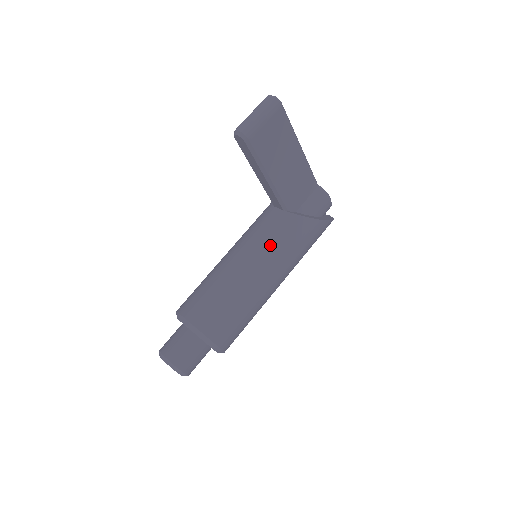
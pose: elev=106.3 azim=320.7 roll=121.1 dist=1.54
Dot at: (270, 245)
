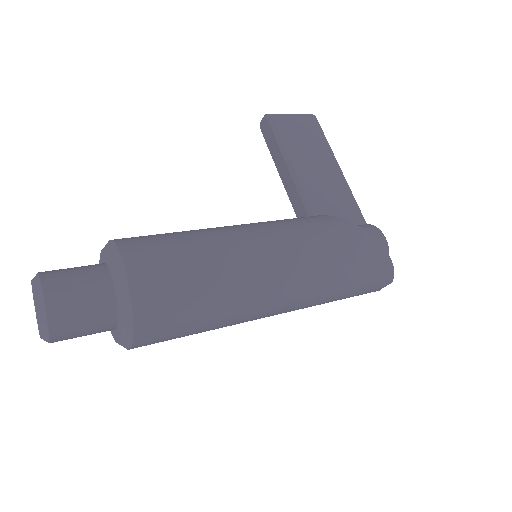
Dot at: (275, 221)
